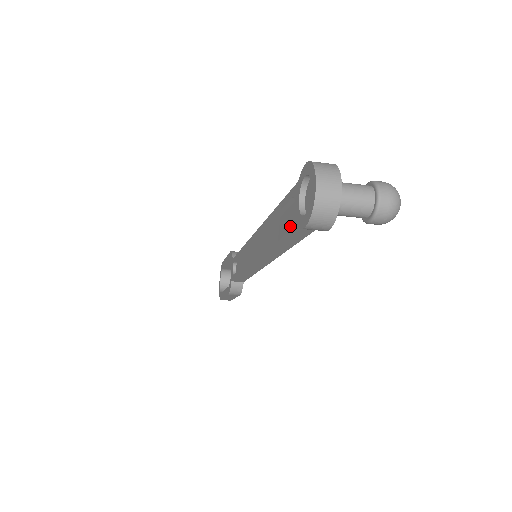
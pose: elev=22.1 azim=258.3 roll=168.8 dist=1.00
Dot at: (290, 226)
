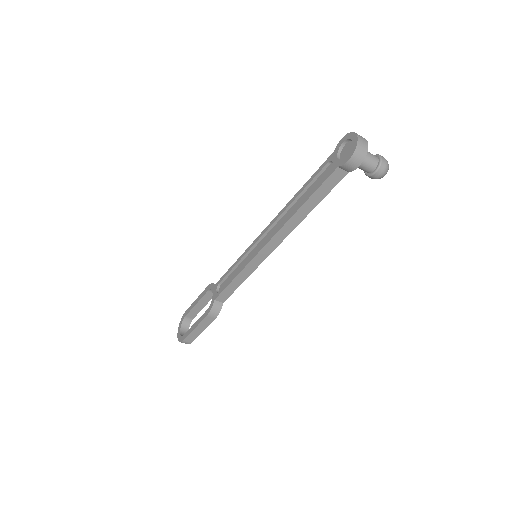
Dot at: (328, 175)
